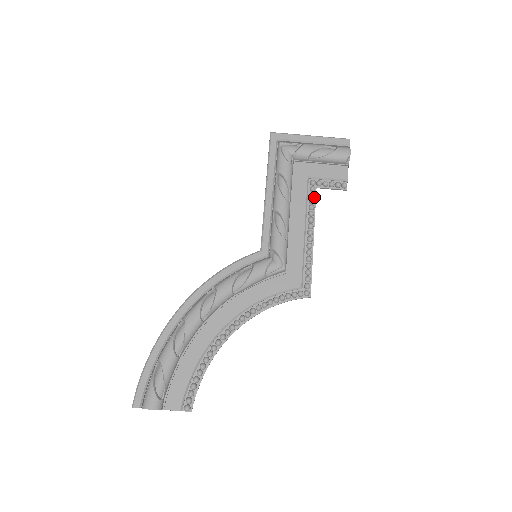
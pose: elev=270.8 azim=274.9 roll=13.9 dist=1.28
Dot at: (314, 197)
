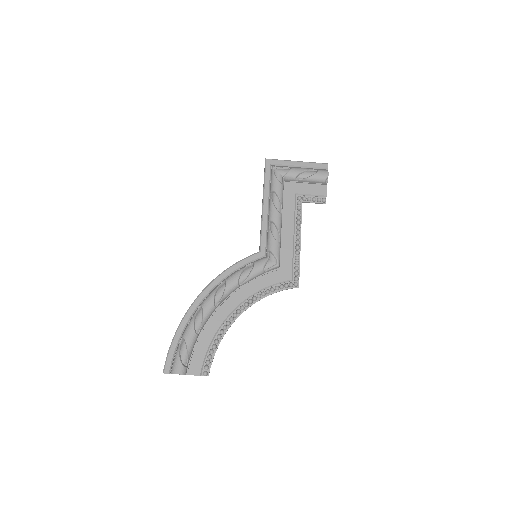
Dot at: (300, 209)
